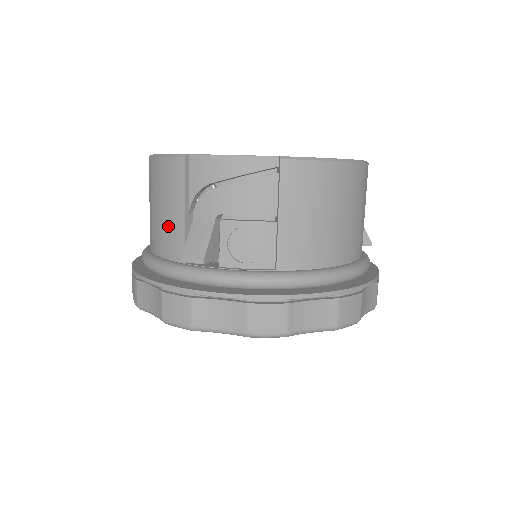
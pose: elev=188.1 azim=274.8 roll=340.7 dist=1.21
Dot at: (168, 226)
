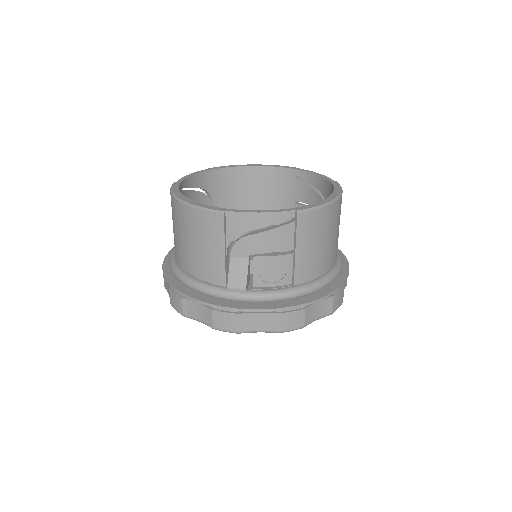
Dot at: (208, 260)
